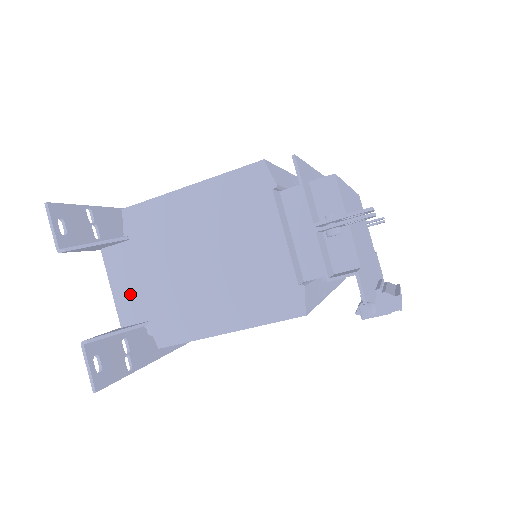
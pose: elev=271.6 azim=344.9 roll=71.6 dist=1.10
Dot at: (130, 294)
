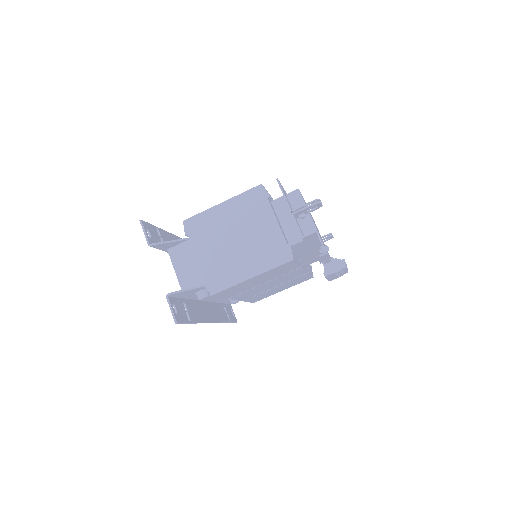
Dot at: (188, 273)
